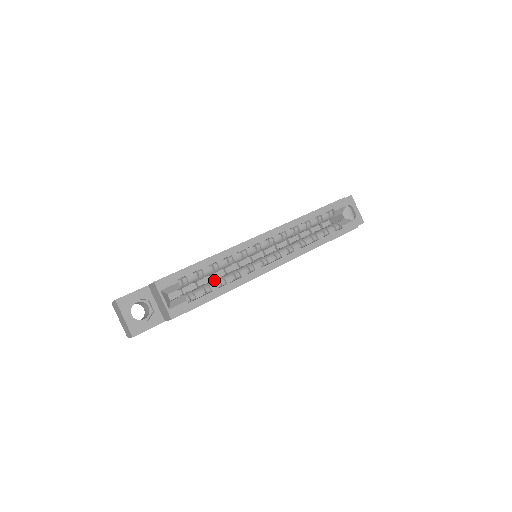
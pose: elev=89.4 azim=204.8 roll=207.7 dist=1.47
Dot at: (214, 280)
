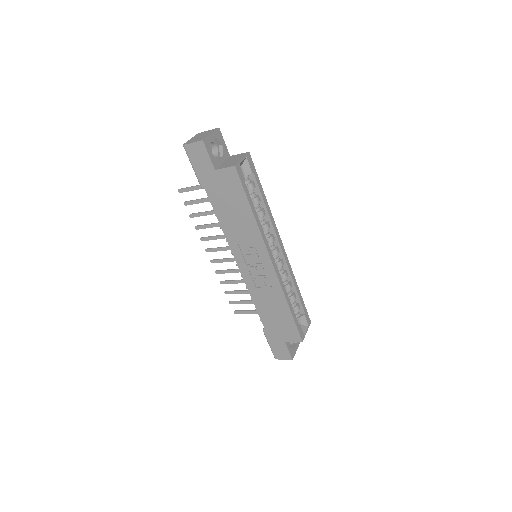
Dot at: occluded
